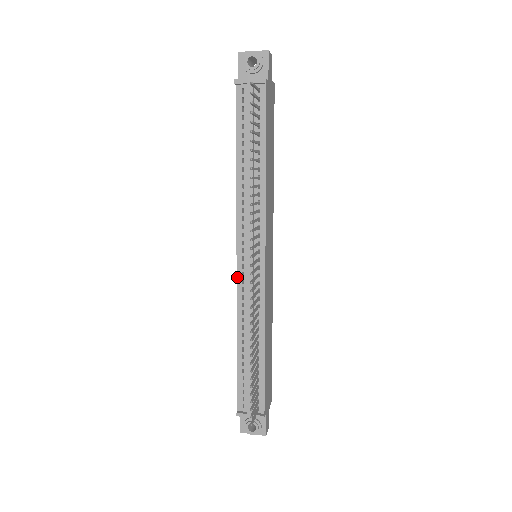
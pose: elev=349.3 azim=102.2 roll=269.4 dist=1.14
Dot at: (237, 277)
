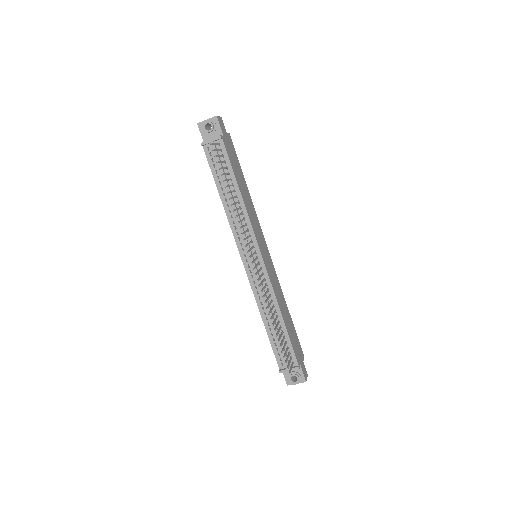
Dot at: (247, 275)
